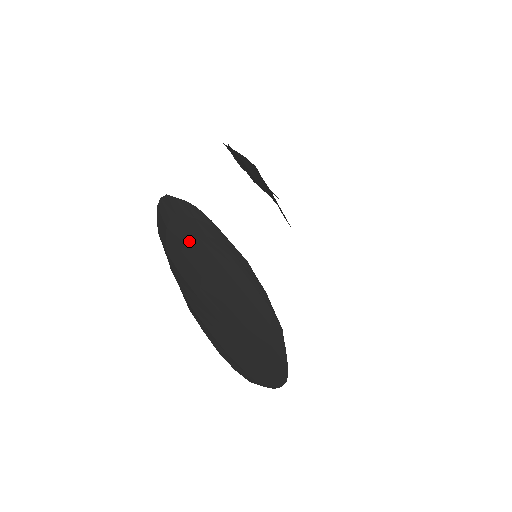
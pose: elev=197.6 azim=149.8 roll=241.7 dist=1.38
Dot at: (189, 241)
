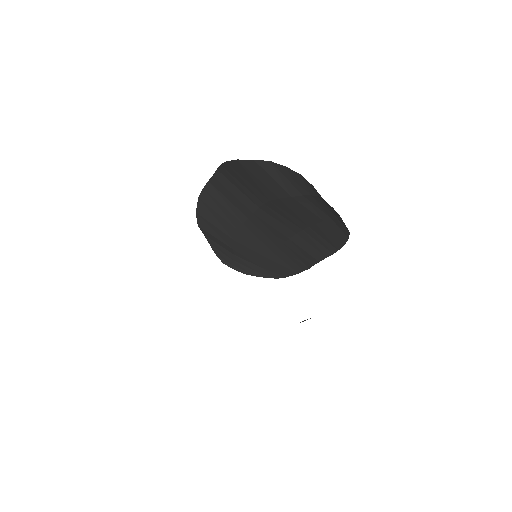
Dot at: occluded
